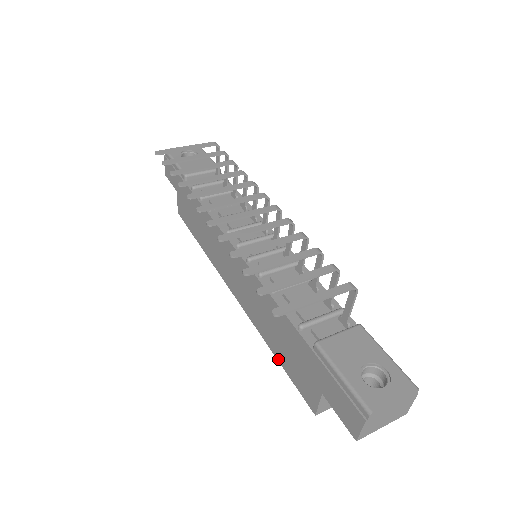
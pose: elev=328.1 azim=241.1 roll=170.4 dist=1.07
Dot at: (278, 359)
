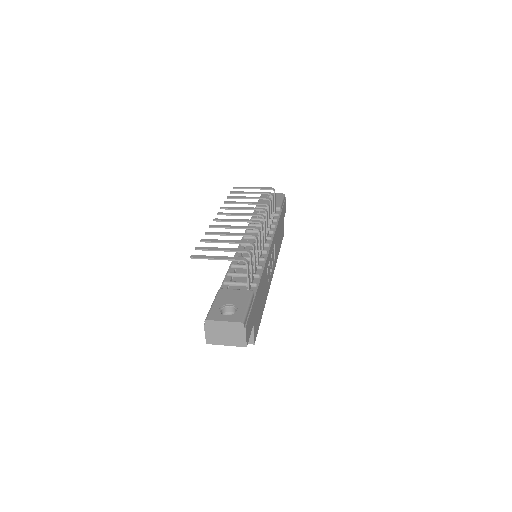
Dot at: occluded
